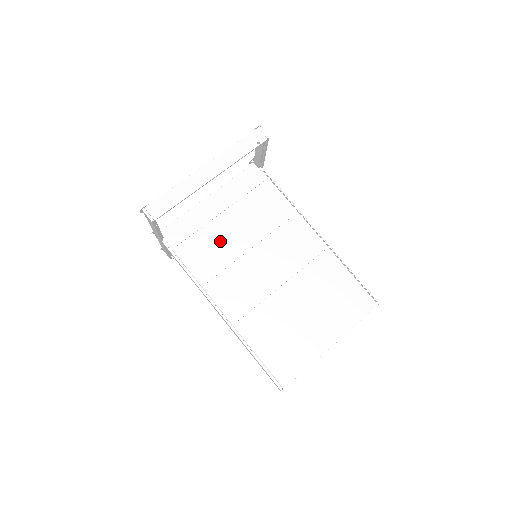
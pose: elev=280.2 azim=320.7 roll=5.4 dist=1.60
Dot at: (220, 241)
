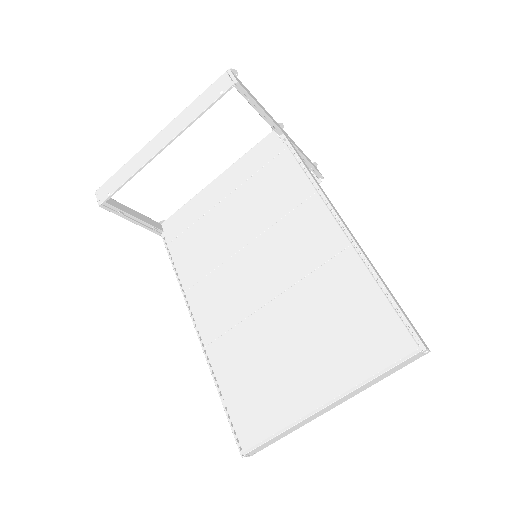
Dot at: (215, 235)
